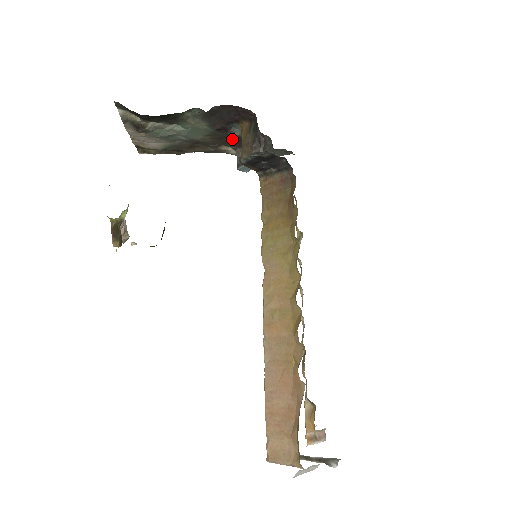
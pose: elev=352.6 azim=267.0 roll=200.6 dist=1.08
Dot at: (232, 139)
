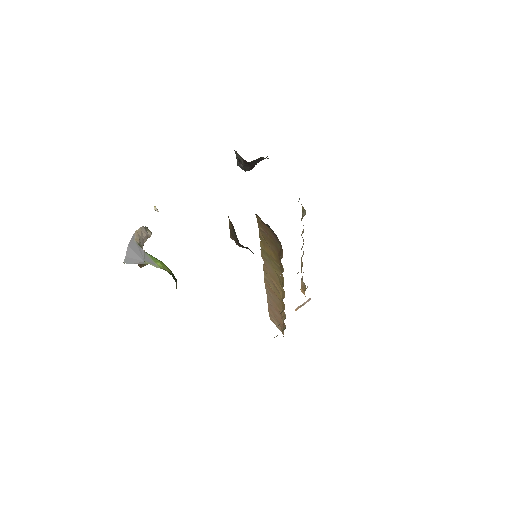
Dot at: occluded
